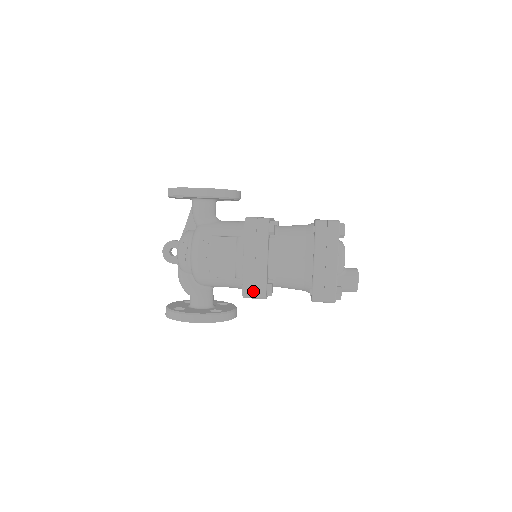
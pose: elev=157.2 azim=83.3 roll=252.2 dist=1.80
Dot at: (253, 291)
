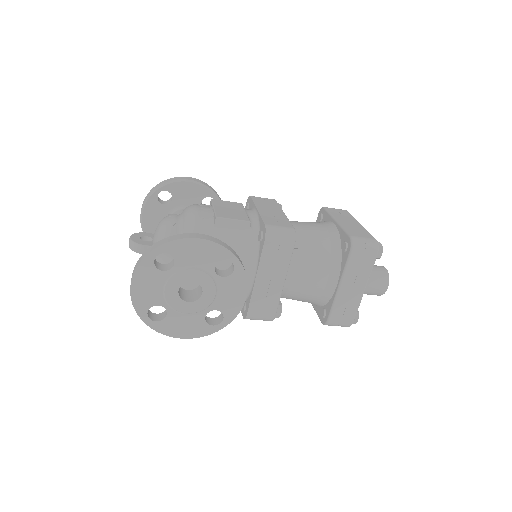
Dot at: (279, 226)
